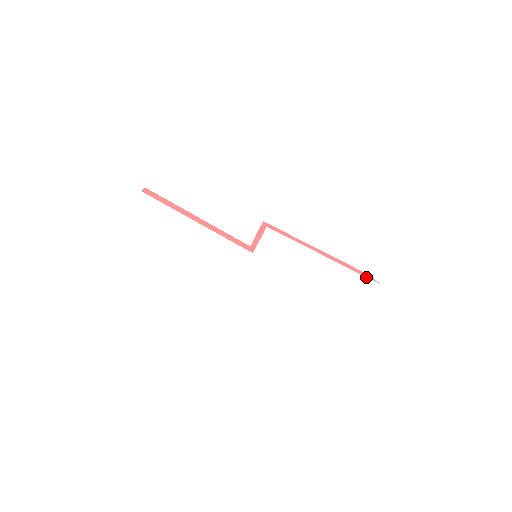
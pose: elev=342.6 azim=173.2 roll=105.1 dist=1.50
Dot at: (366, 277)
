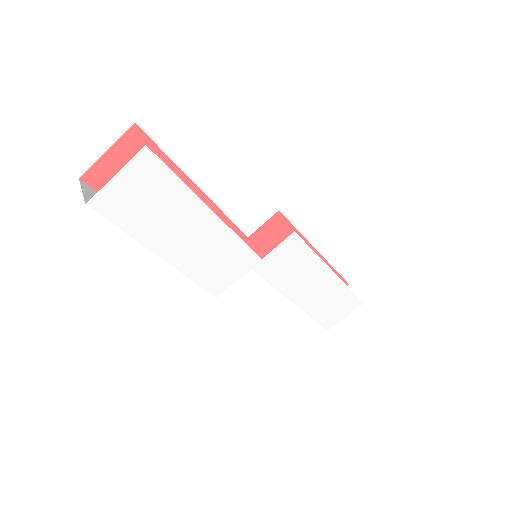
Dot at: (356, 295)
